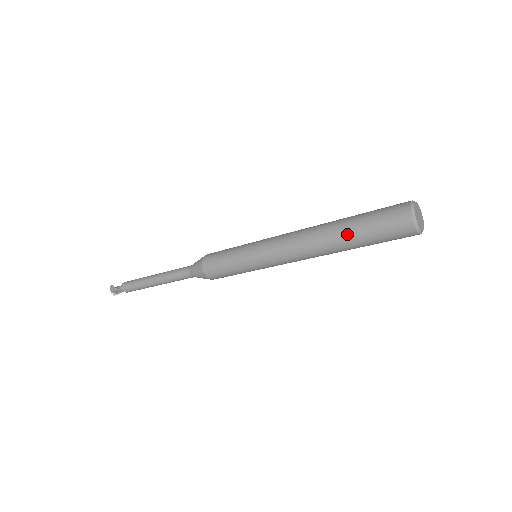
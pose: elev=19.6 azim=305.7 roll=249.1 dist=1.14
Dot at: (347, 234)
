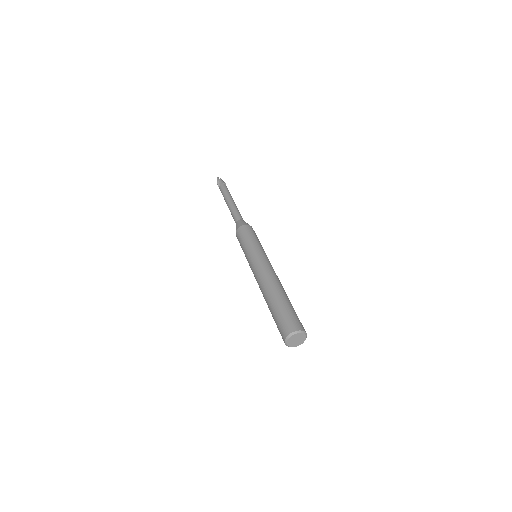
Dot at: (270, 310)
